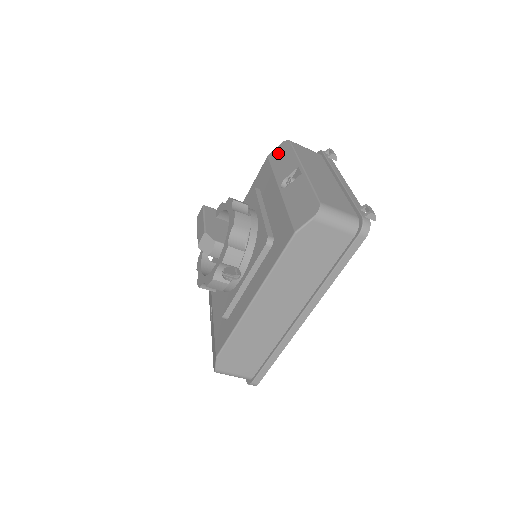
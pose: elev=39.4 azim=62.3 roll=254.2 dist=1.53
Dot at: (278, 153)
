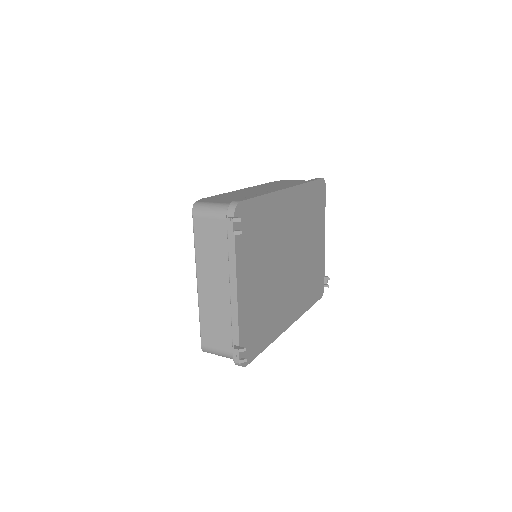
Dot at: occluded
